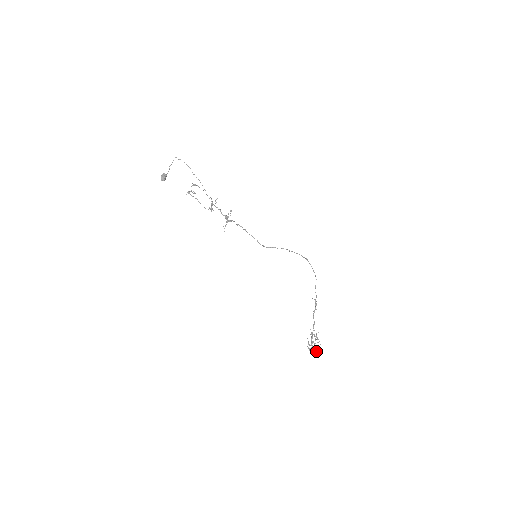
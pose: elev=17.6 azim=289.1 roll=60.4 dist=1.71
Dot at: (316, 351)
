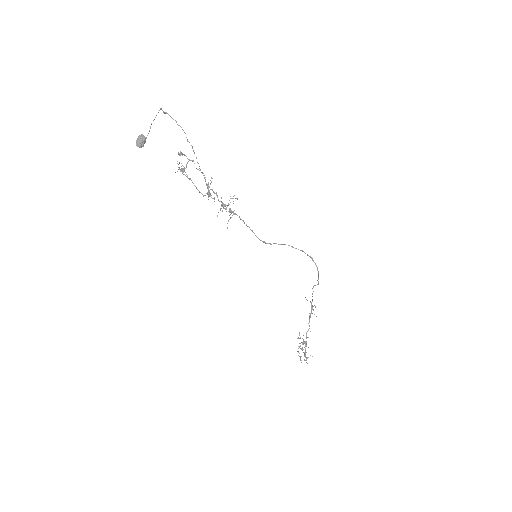
Dot at: (306, 359)
